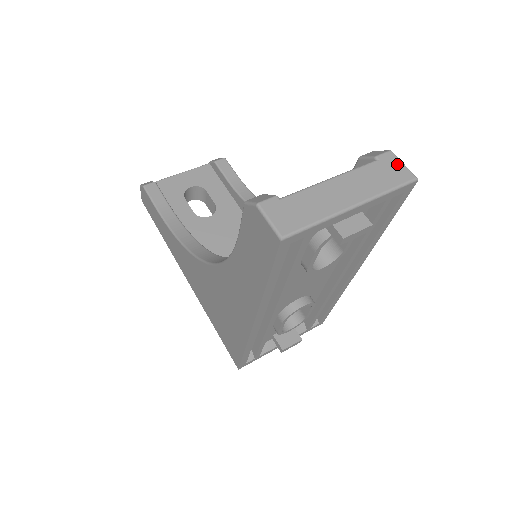
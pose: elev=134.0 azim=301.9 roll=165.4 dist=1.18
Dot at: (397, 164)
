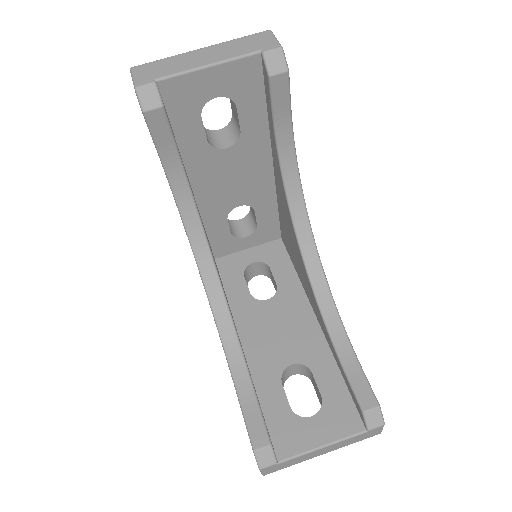
Dot at: (378, 431)
